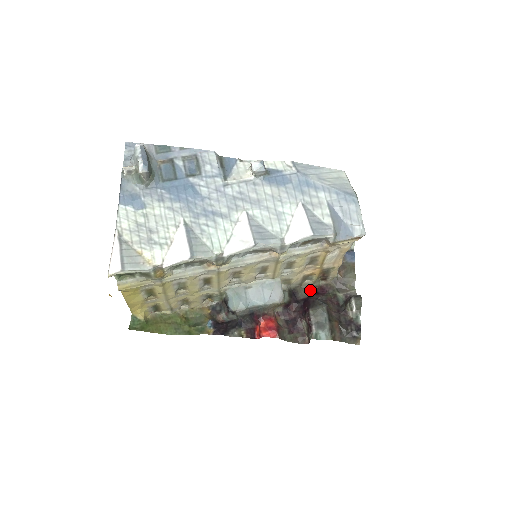
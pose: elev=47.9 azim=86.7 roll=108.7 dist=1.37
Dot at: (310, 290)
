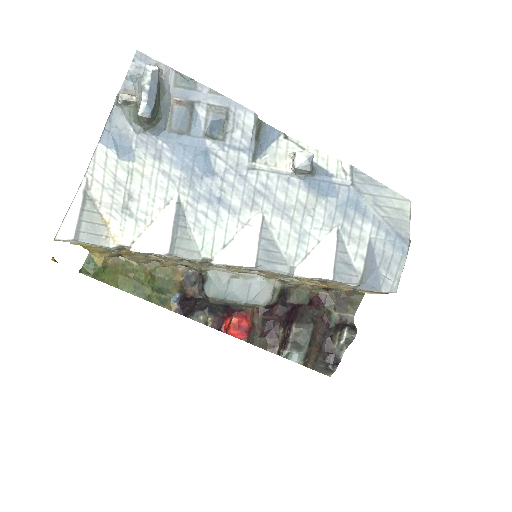
Dot at: (305, 296)
